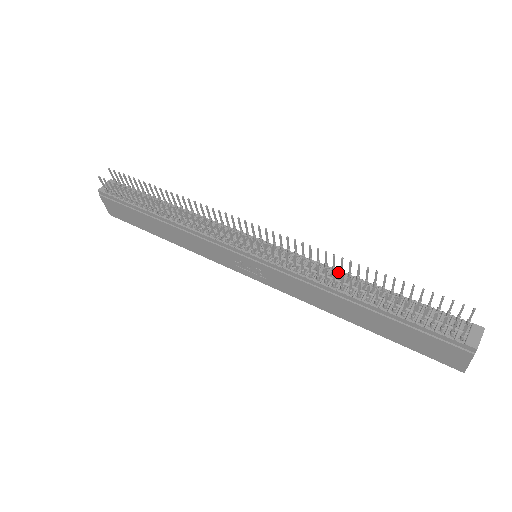
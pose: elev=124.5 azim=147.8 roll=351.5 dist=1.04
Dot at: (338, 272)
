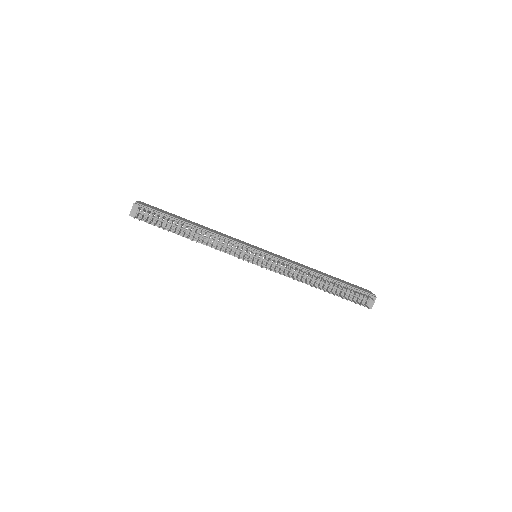
Dot at: (307, 272)
